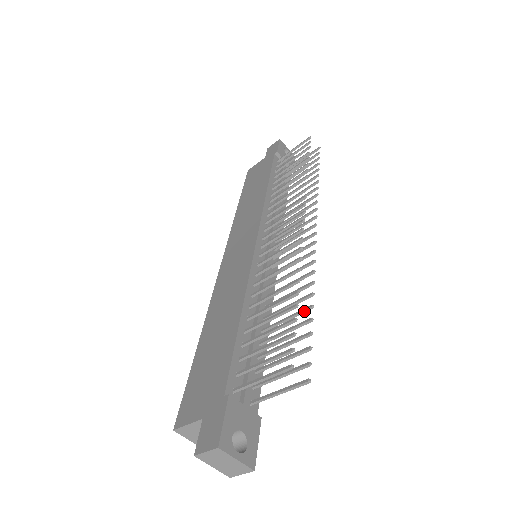
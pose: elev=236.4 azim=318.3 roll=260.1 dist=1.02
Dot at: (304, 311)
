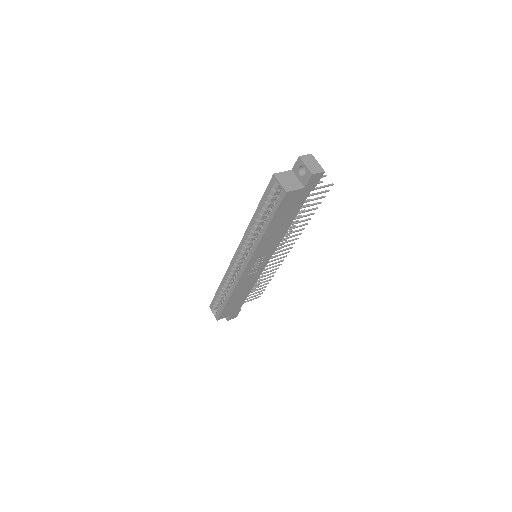
Dot at: (310, 214)
